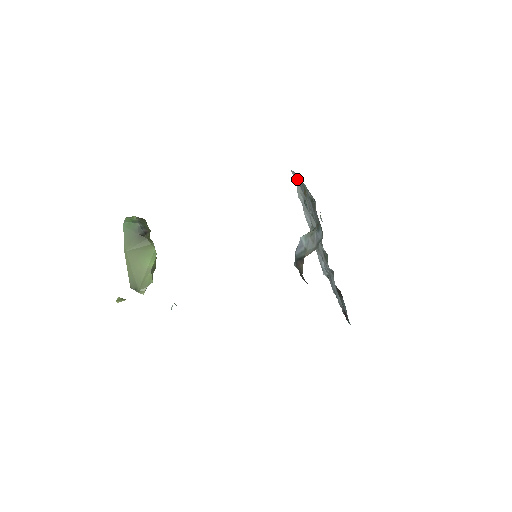
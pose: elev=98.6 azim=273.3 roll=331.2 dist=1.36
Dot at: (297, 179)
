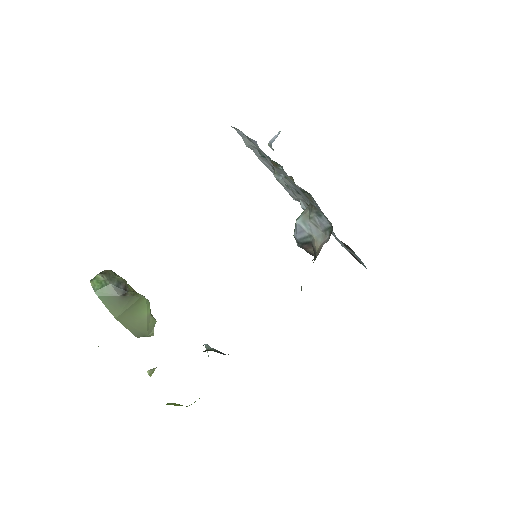
Dot at: (242, 133)
